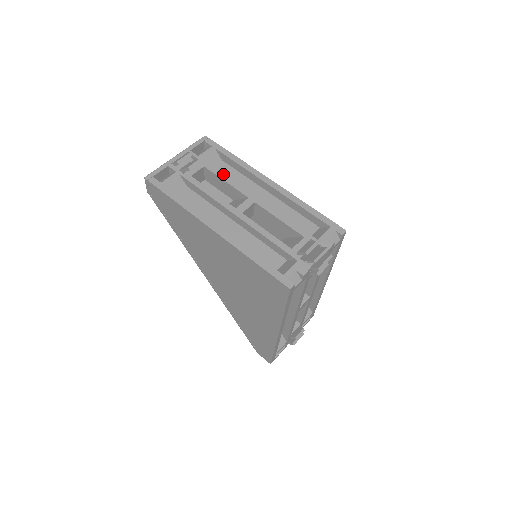
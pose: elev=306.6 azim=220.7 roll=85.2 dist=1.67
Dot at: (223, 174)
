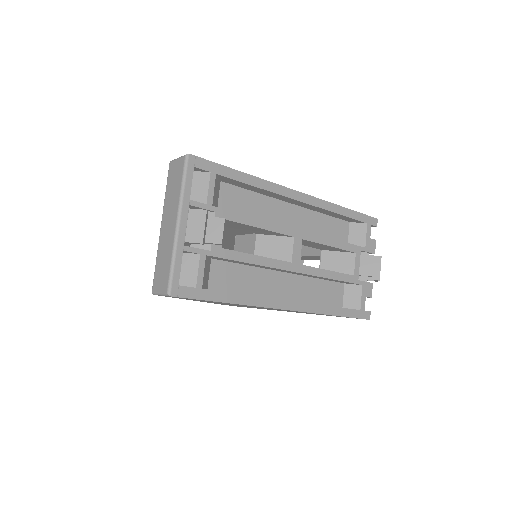
Dot at: (252, 218)
